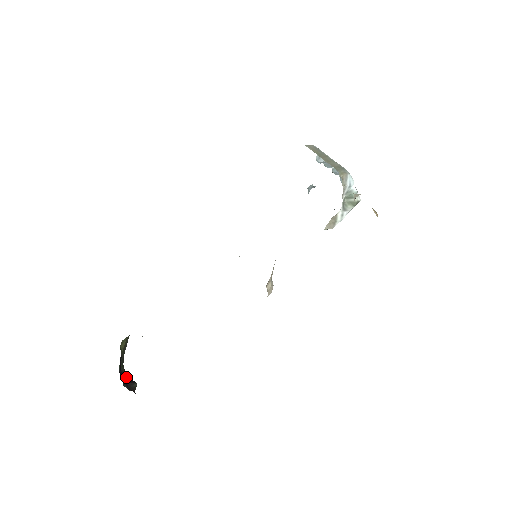
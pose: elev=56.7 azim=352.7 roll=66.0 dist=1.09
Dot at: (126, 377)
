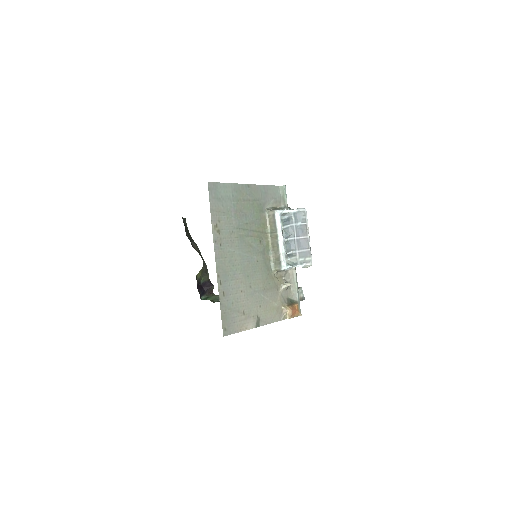
Dot at: (207, 284)
